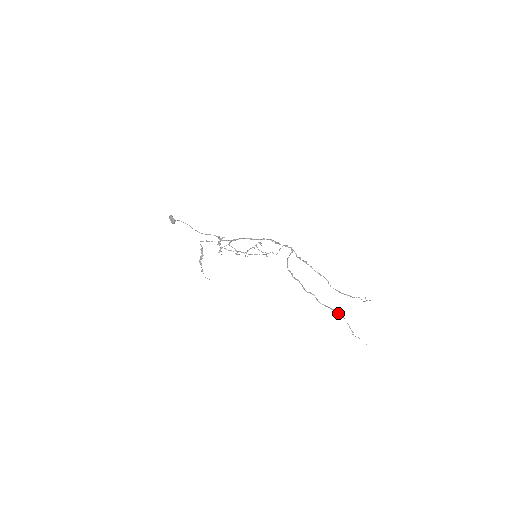
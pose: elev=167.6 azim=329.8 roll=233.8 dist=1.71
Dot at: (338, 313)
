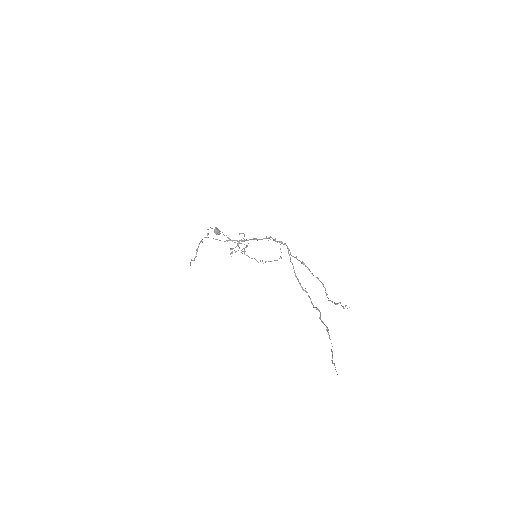
Dot at: (327, 330)
